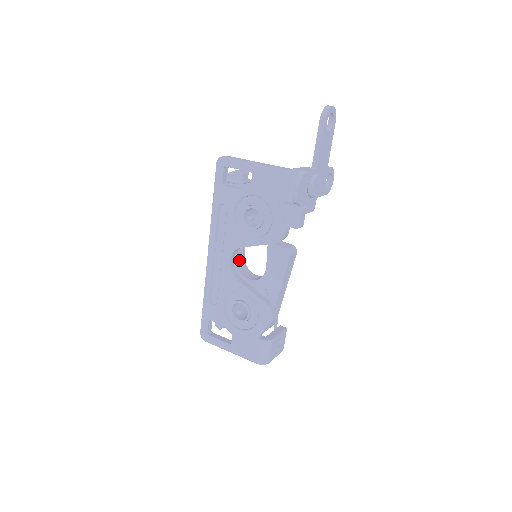
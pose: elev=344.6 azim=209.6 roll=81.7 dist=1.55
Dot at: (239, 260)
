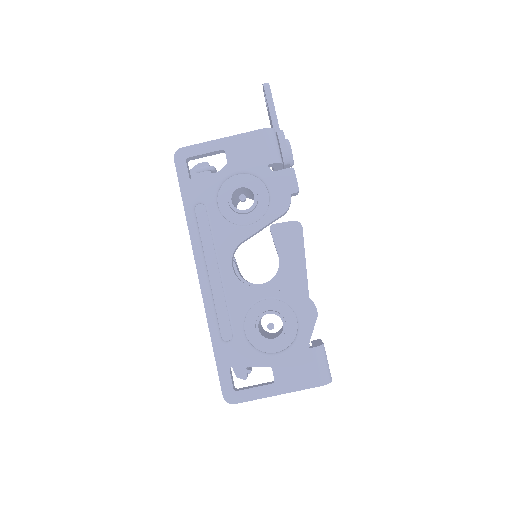
Dot at: (237, 270)
